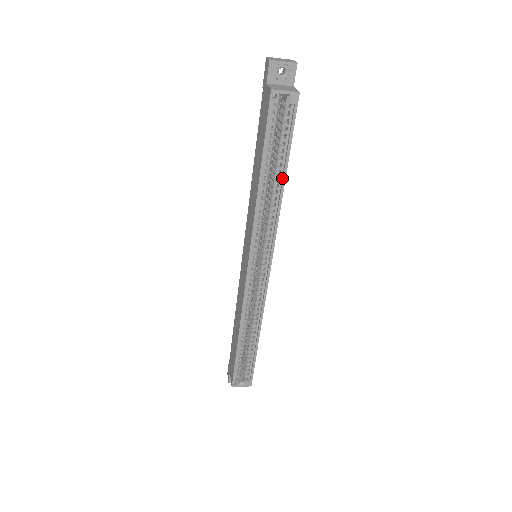
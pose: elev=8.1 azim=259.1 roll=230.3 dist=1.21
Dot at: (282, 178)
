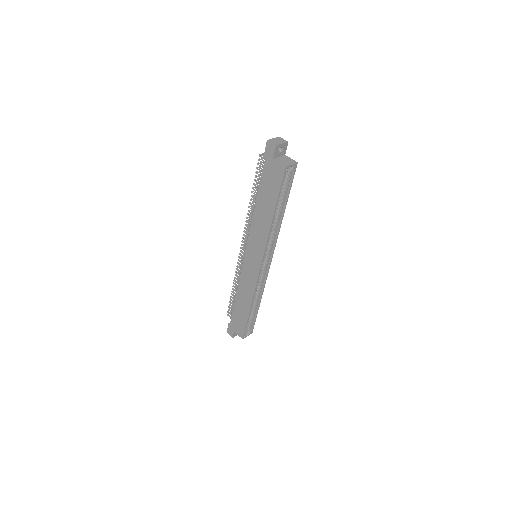
Dot at: (283, 210)
